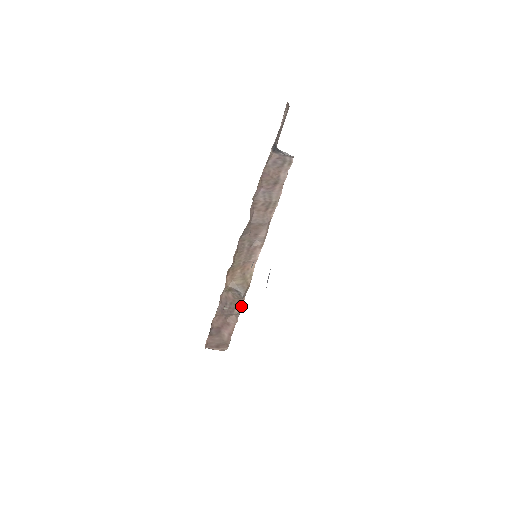
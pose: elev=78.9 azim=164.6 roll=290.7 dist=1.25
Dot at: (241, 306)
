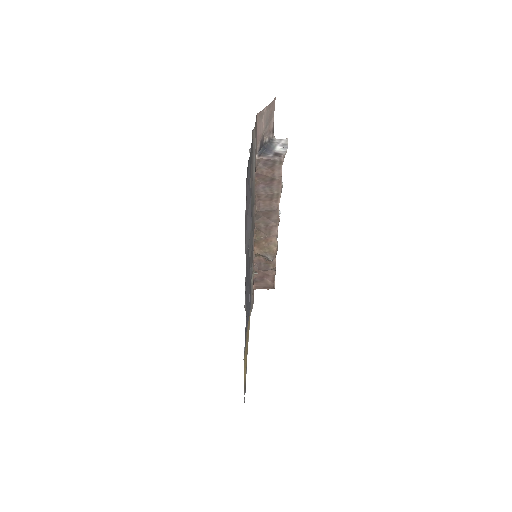
Dot at: (274, 264)
